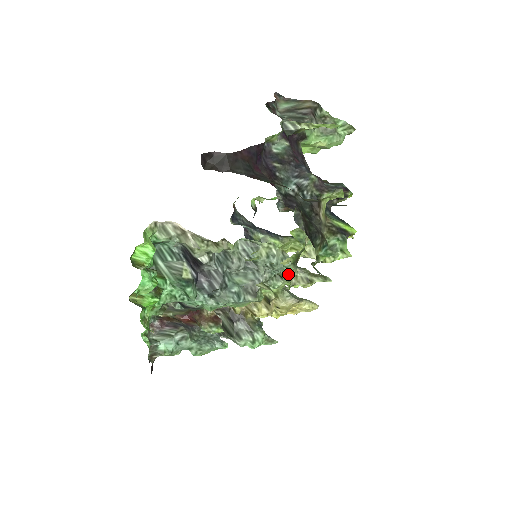
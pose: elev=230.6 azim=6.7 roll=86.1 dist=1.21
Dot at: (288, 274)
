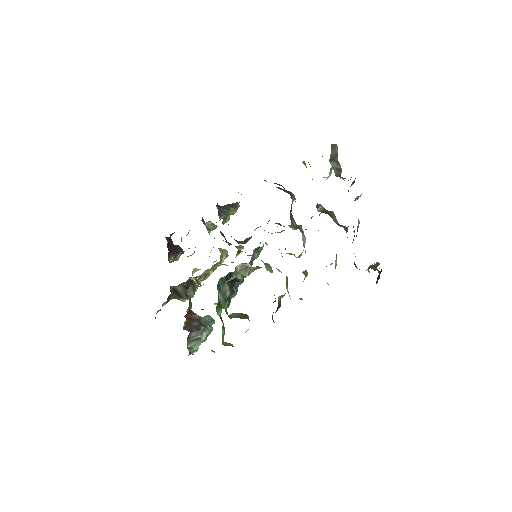
Dot at: (211, 230)
